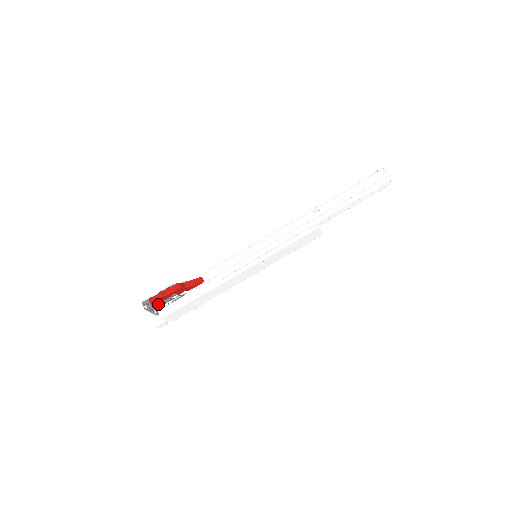
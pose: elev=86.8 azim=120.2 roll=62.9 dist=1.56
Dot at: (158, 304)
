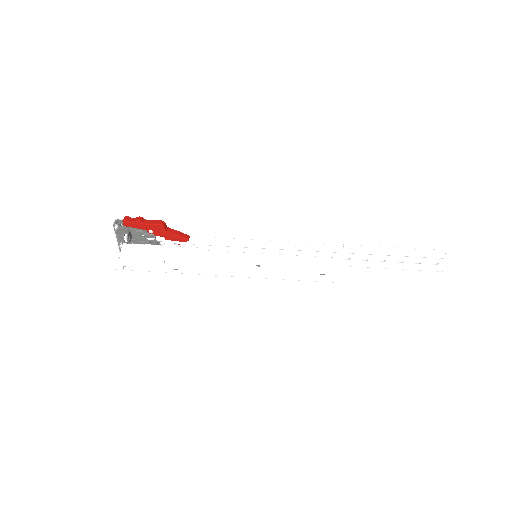
Dot at: (129, 234)
